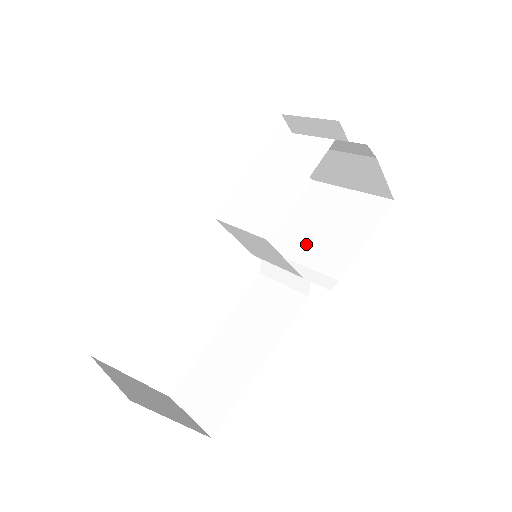
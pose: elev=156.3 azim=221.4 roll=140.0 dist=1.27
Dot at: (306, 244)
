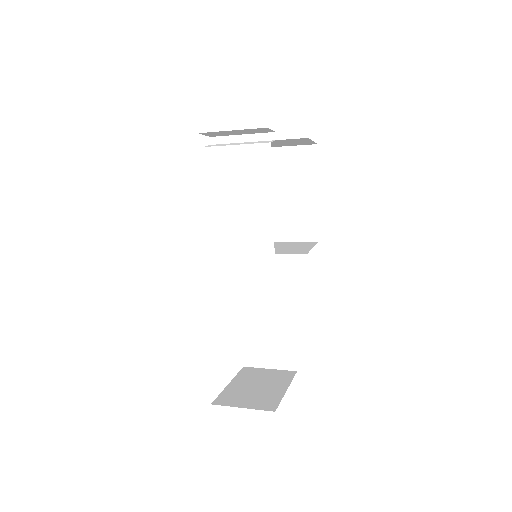
Dot at: occluded
